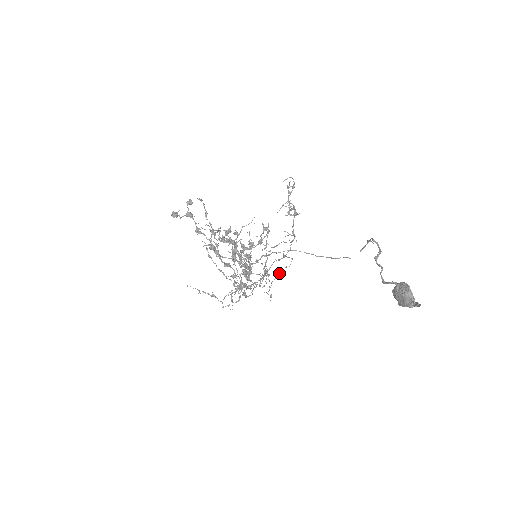
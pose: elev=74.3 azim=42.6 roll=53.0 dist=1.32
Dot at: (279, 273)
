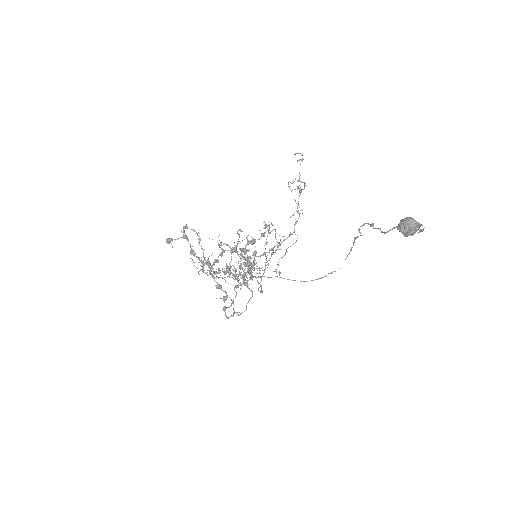
Dot at: (286, 250)
